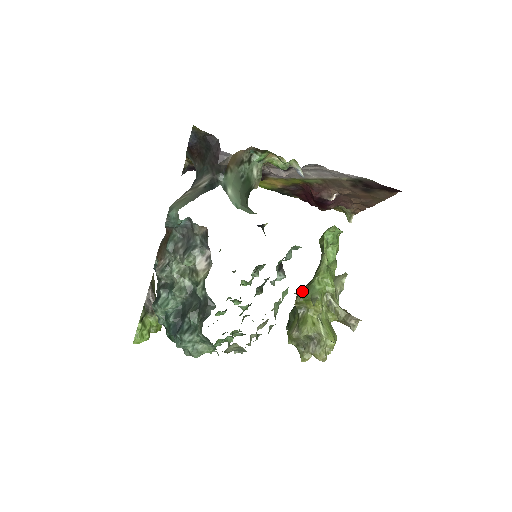
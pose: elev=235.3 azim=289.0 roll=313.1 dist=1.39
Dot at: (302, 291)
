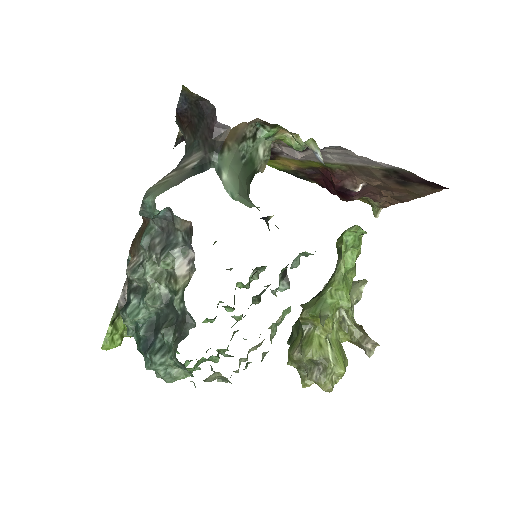
Dot at: (309, 304)
